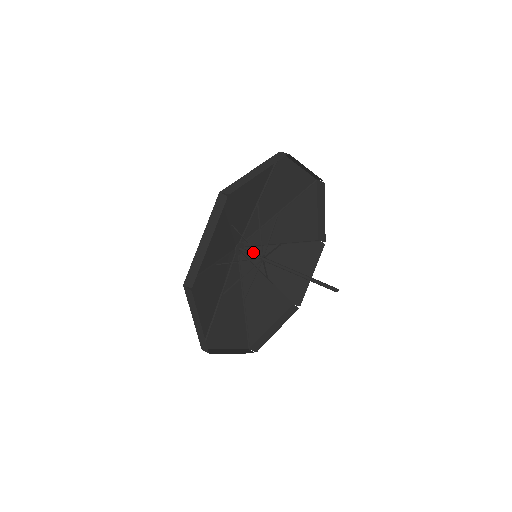
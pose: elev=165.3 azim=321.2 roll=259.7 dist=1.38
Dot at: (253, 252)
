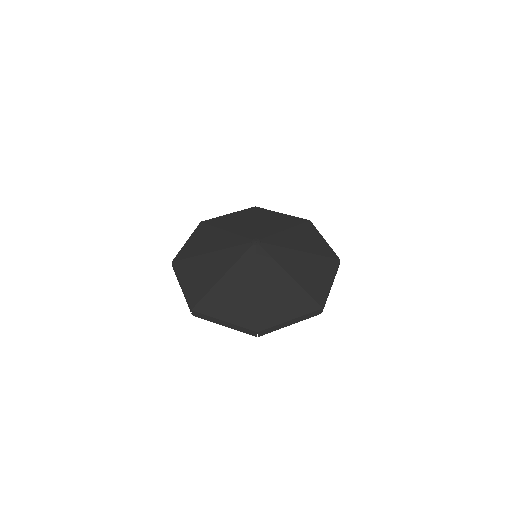
Dot at: (272, 241)
